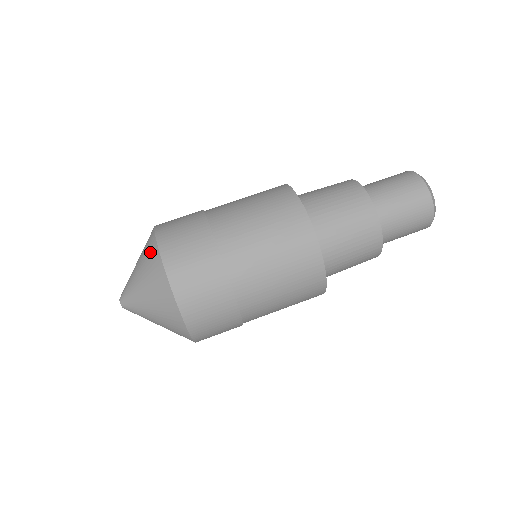
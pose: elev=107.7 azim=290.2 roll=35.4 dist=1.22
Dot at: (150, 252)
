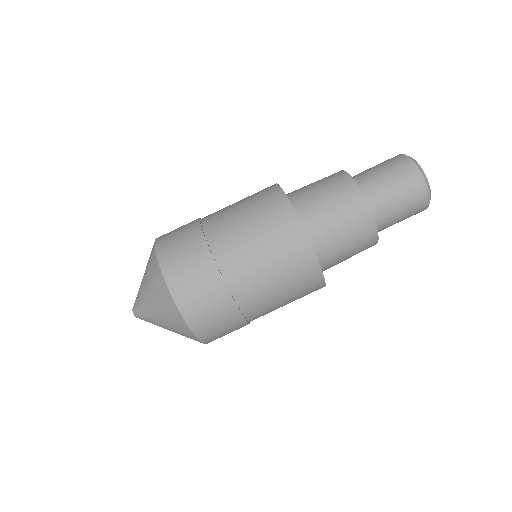
Dot at: (171, 312)
